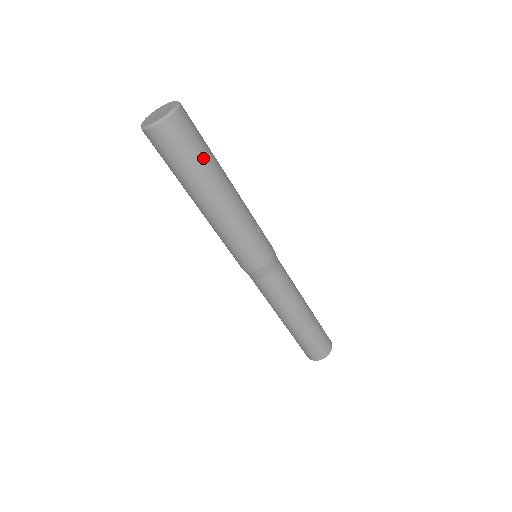
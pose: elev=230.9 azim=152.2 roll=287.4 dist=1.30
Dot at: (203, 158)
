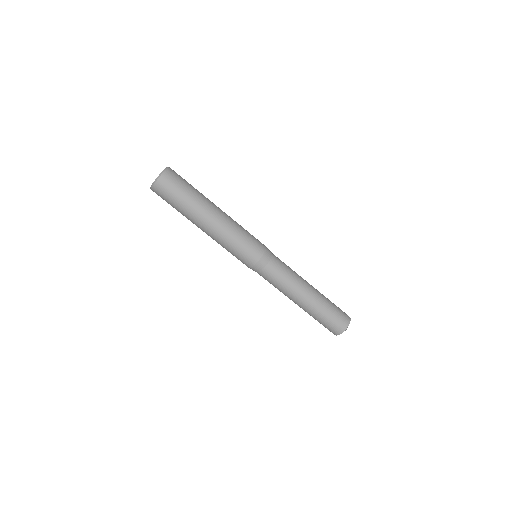
Dot at: occluded
